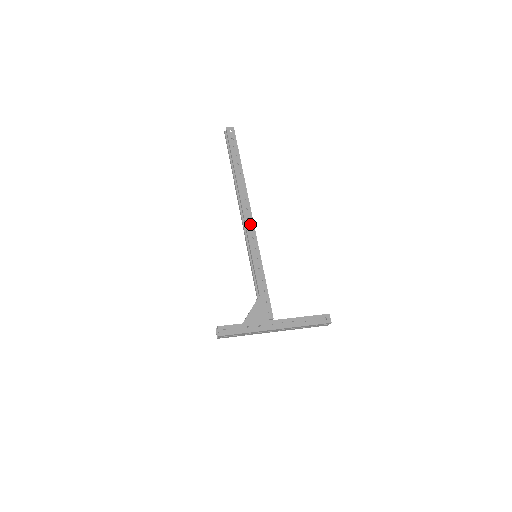
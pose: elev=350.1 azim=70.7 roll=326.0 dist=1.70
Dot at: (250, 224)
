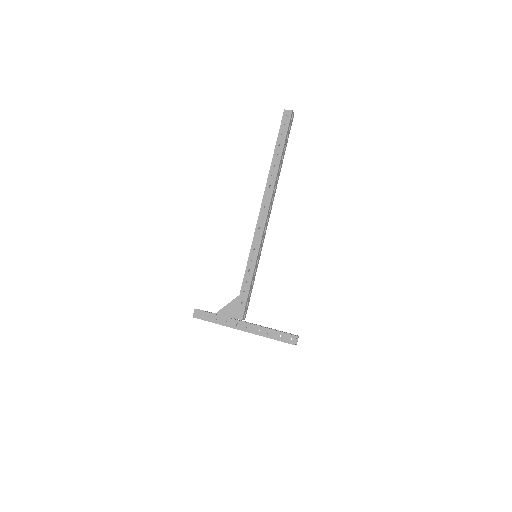
Dot at: (261, 223)
